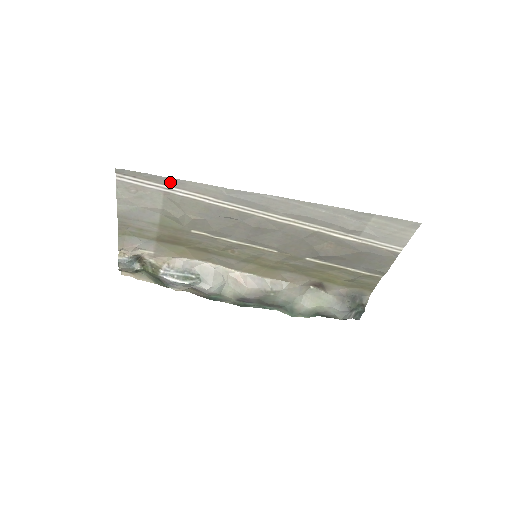
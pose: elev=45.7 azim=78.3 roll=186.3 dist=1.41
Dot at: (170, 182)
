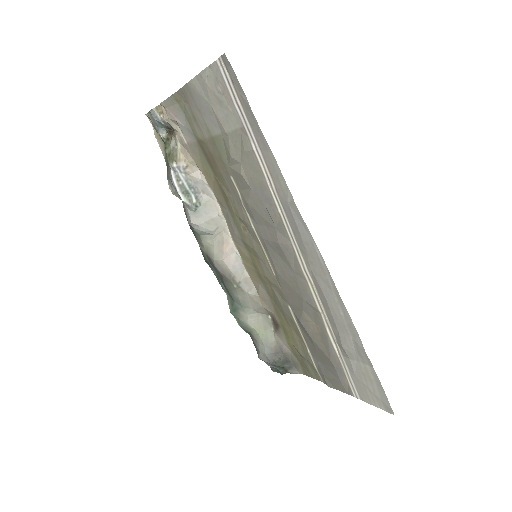
Dot at: (257, 130)
